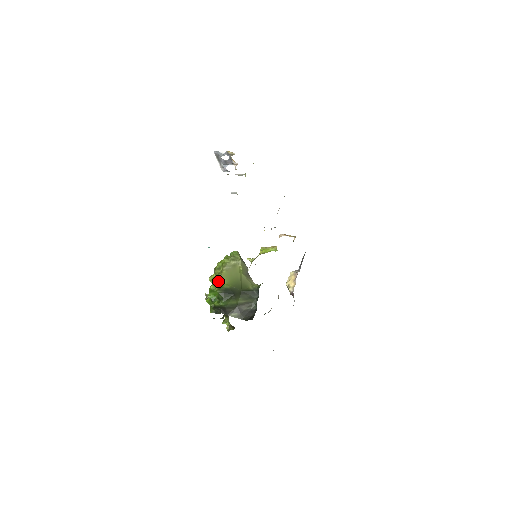
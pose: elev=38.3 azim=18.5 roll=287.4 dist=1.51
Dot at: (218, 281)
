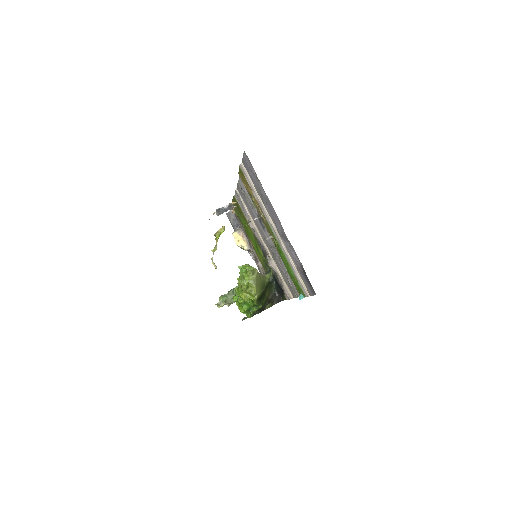
Dot at: (255, 297)
